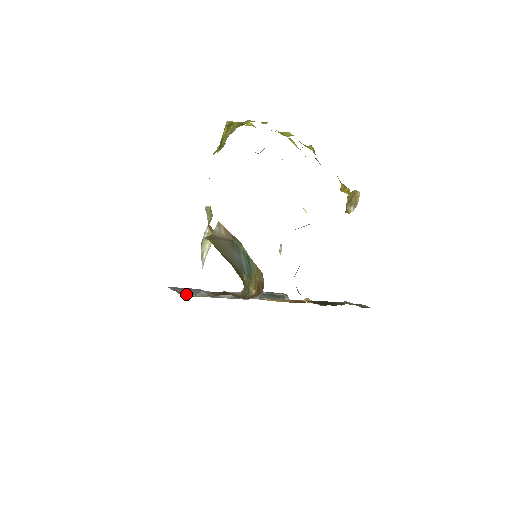
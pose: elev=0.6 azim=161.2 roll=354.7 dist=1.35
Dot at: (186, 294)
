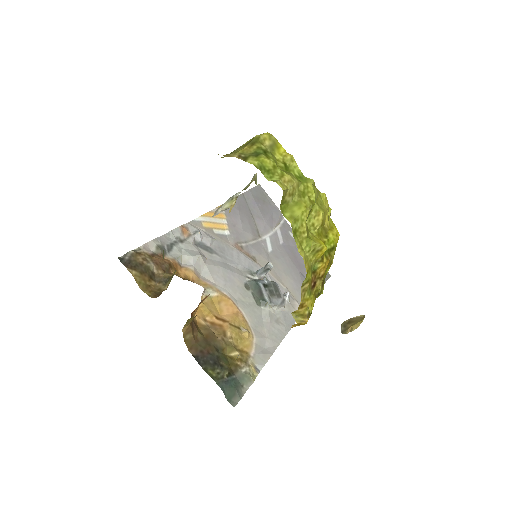
Dot at: (221, 214)
